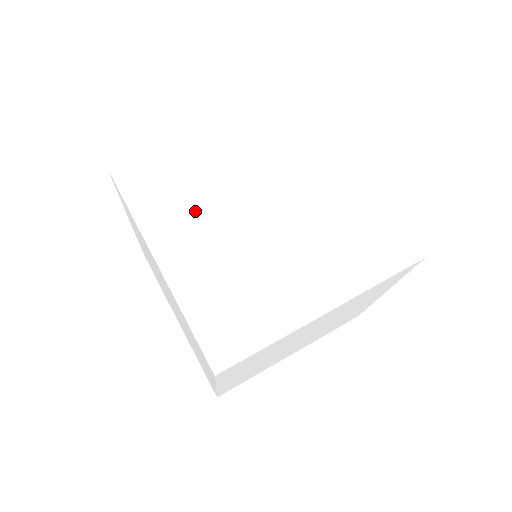
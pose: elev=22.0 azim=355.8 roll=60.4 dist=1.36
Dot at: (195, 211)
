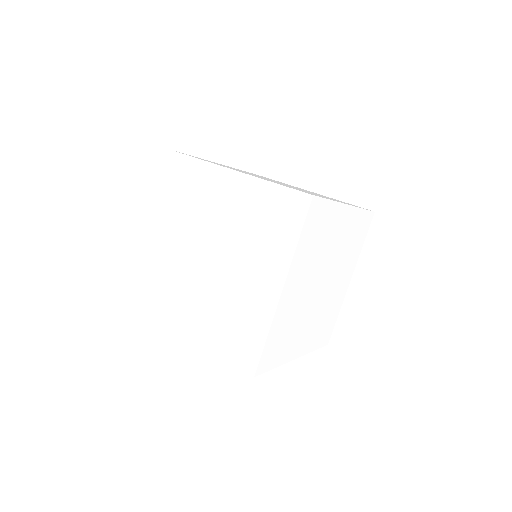
Dot at: (183, 219)
